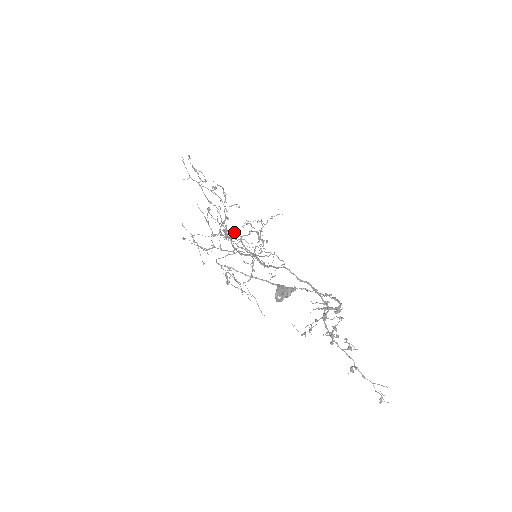
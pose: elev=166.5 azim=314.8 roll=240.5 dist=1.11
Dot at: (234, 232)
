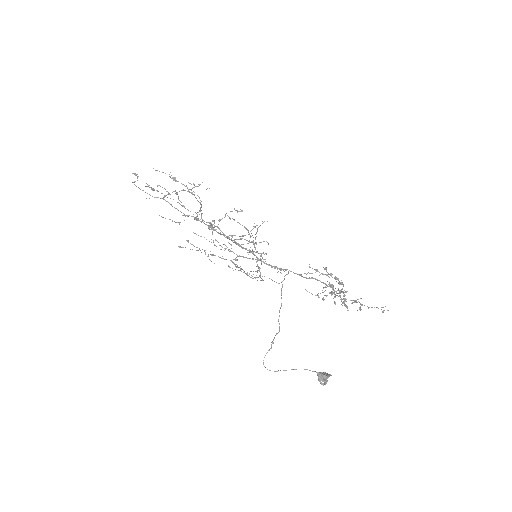
Dot at: (224, 235)
